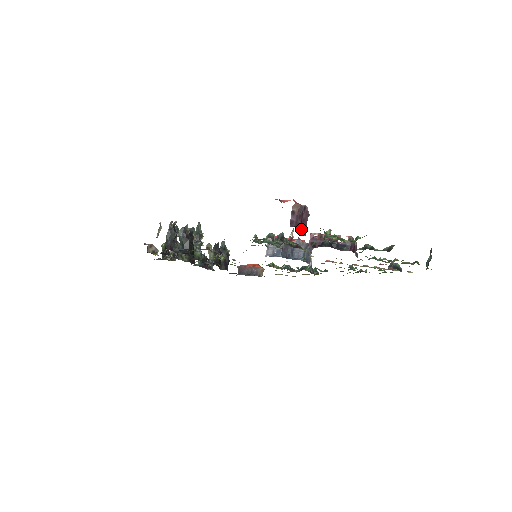
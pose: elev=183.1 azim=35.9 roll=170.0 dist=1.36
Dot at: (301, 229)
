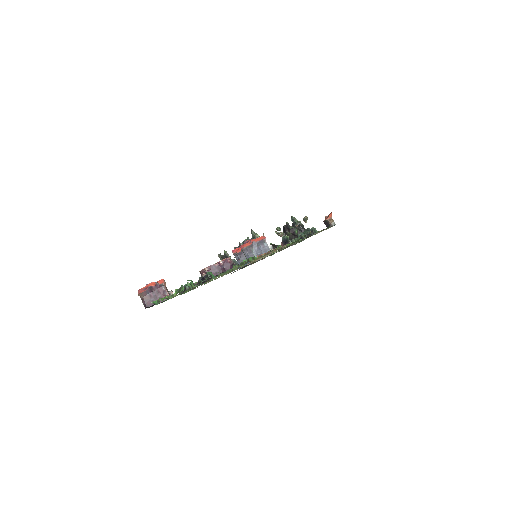
Dot at: occluded
